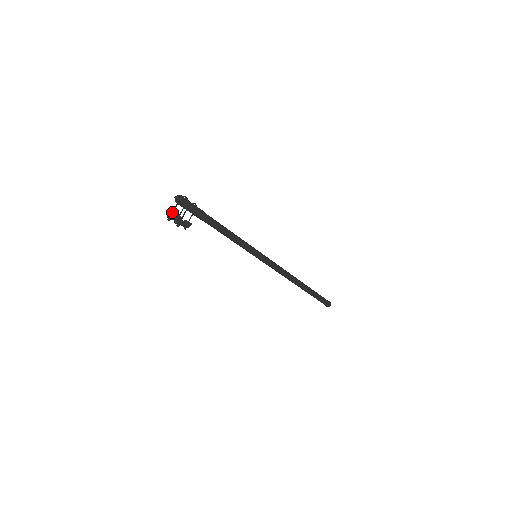
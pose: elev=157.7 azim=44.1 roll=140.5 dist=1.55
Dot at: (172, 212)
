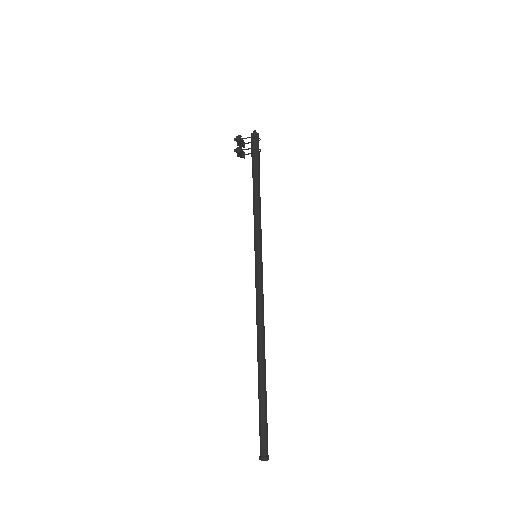
Dot at: (245, 143)
